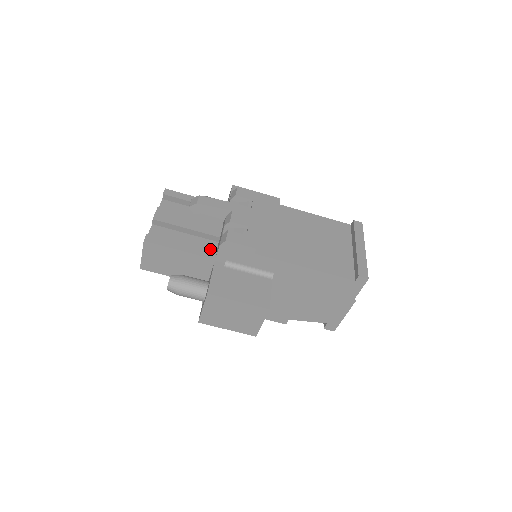
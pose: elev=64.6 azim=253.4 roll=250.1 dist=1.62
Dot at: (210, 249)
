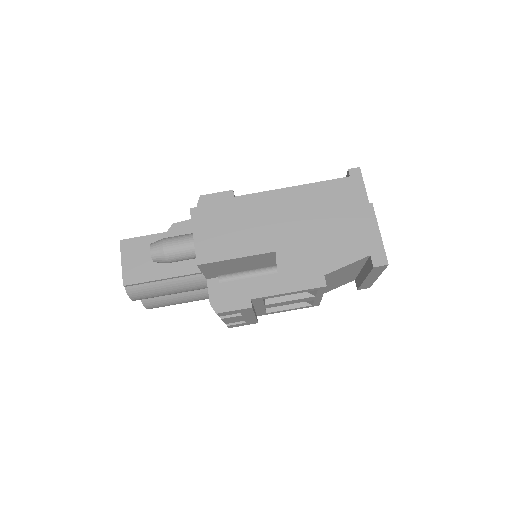
Dot at: occluded
